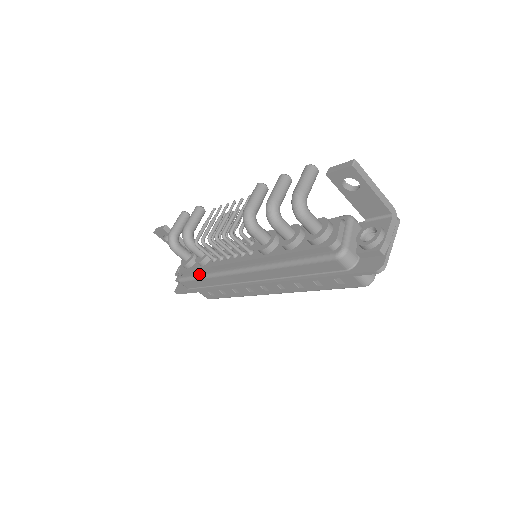
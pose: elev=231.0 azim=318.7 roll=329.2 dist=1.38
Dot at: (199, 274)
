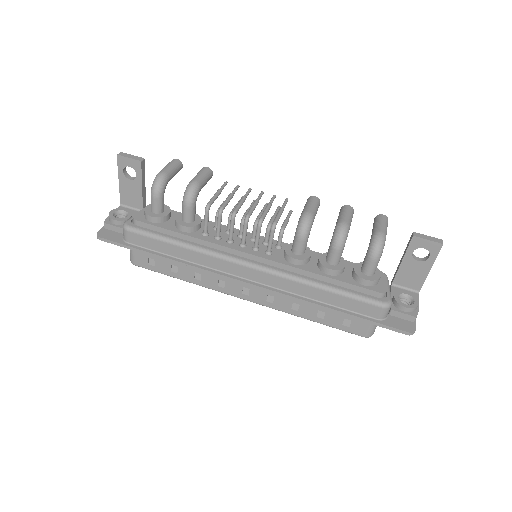
Dot at: (173, 238)
